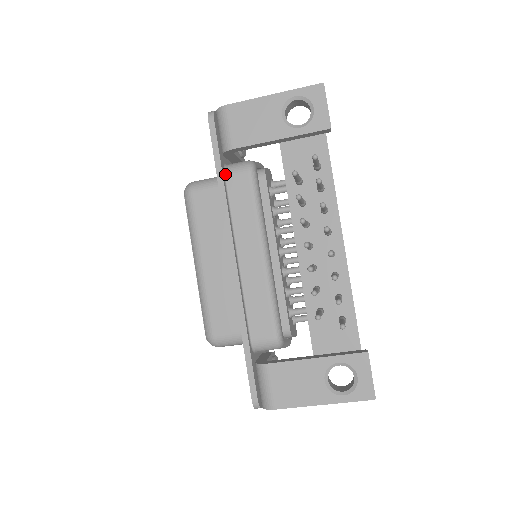
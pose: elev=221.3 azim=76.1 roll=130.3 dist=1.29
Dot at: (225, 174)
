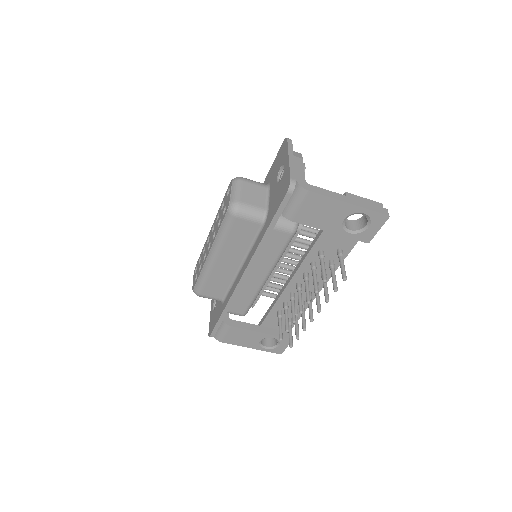
Dot at: occluded
